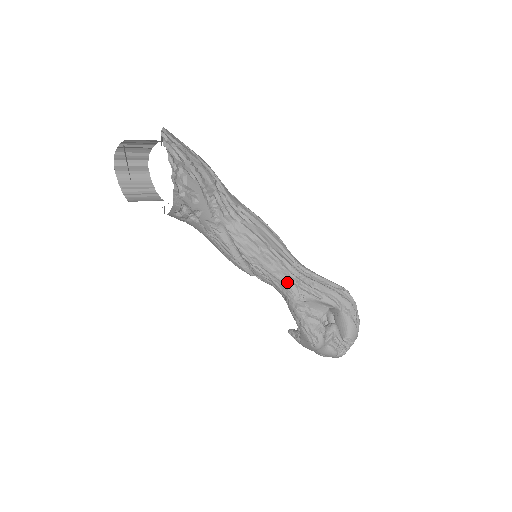
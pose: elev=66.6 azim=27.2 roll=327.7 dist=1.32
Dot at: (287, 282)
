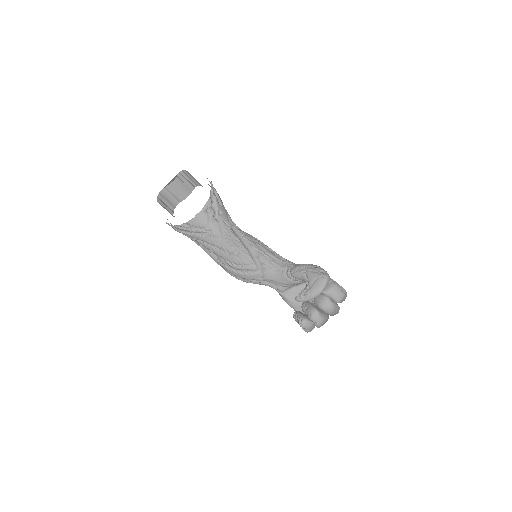
Dot at: (285, 260)
